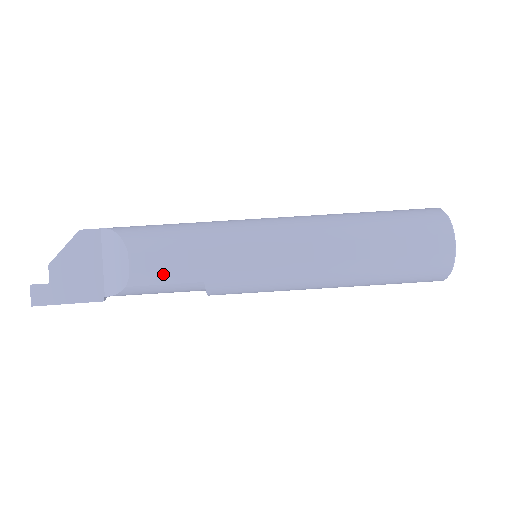
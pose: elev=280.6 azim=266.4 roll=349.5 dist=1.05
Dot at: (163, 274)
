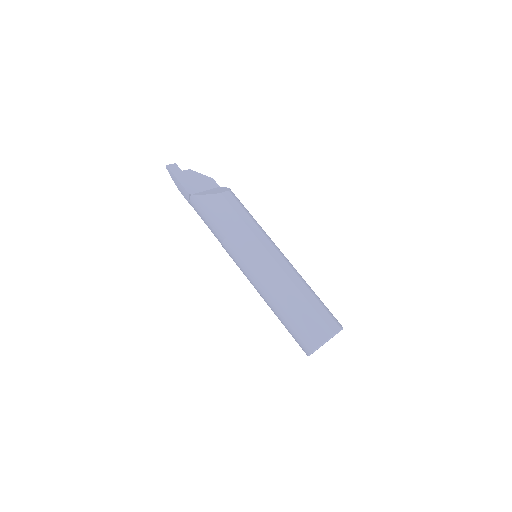
Dot at: (230, 207)
